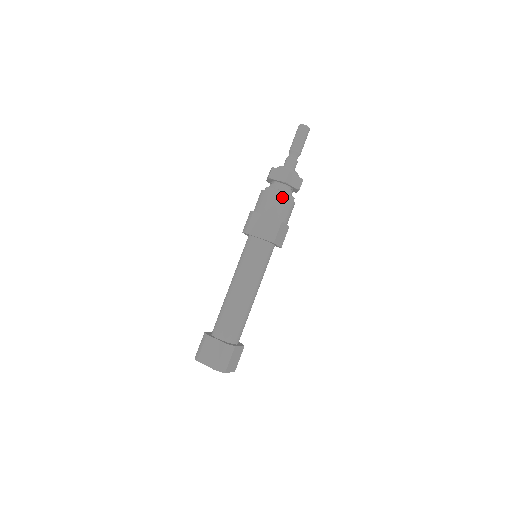
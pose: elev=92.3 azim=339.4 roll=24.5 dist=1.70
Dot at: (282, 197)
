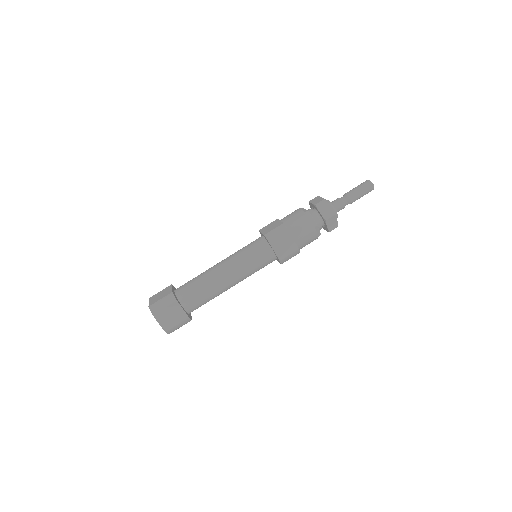
Dot at: (304, 214)
